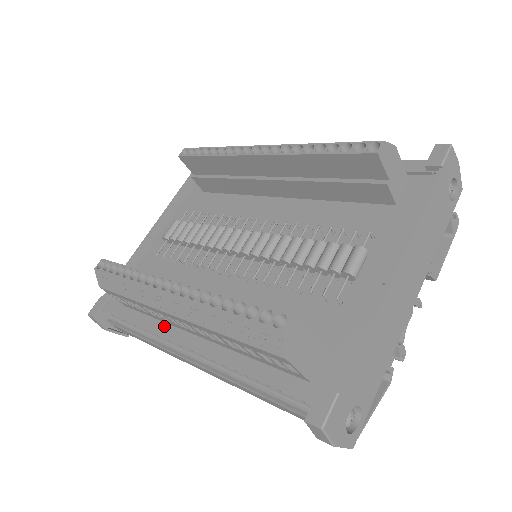
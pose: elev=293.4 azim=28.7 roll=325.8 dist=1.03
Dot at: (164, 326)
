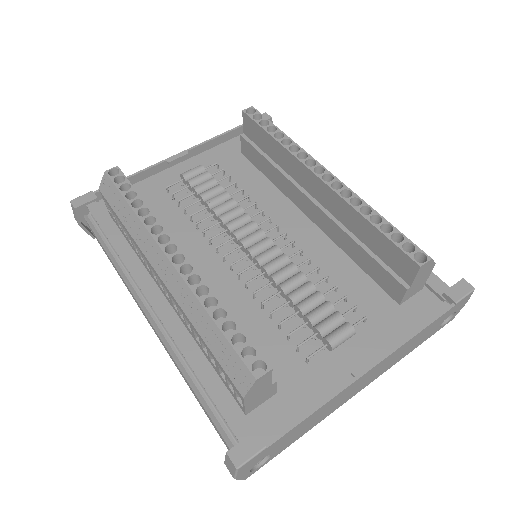
Dot at: (141, 269)
